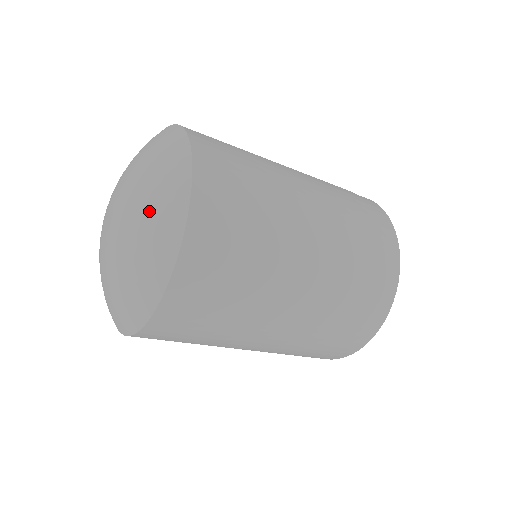
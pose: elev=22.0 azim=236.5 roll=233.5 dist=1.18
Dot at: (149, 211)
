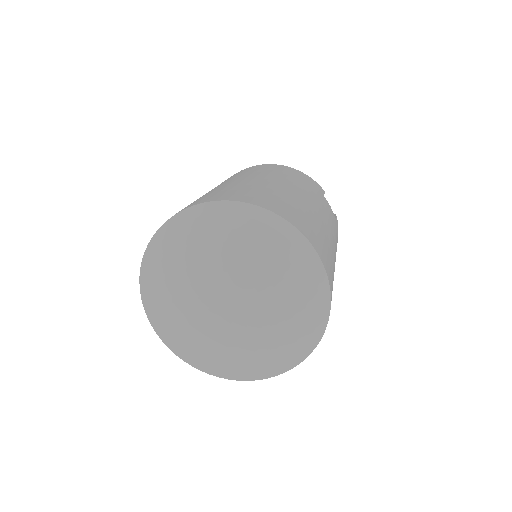
Dot at: (280, 350)
